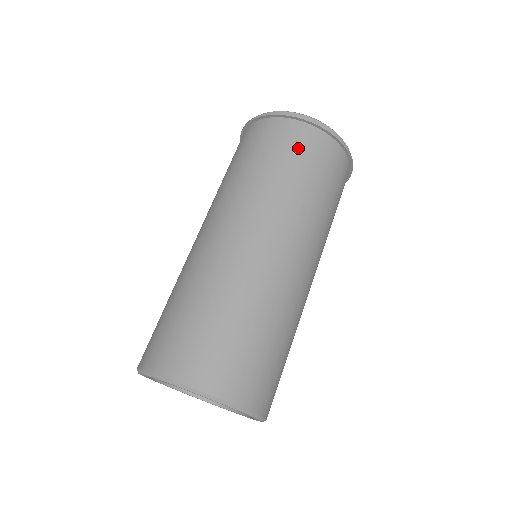
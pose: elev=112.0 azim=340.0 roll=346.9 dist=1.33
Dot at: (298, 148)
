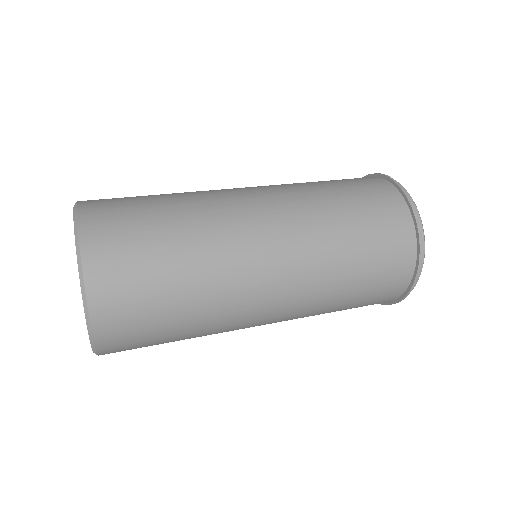
Dot at: (350, 179)
